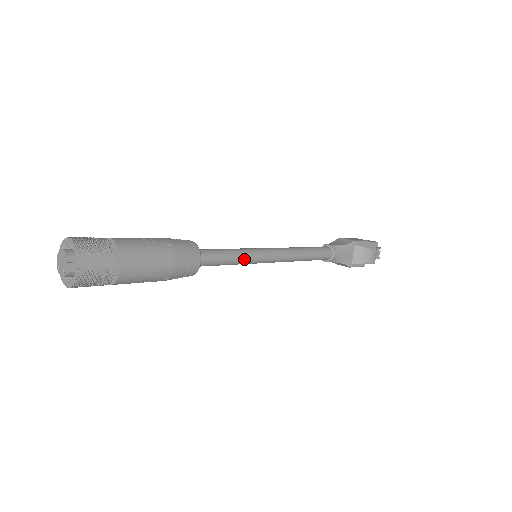
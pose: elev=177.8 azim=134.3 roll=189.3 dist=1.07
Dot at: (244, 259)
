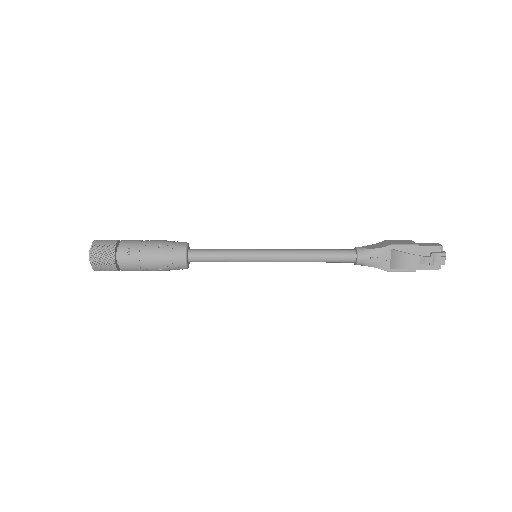
Dot at: (237, 258)
